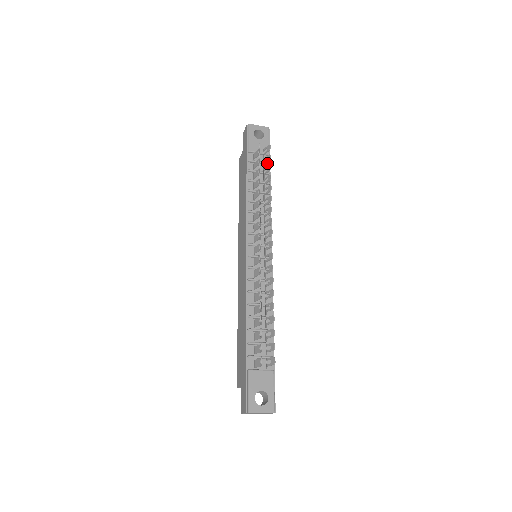
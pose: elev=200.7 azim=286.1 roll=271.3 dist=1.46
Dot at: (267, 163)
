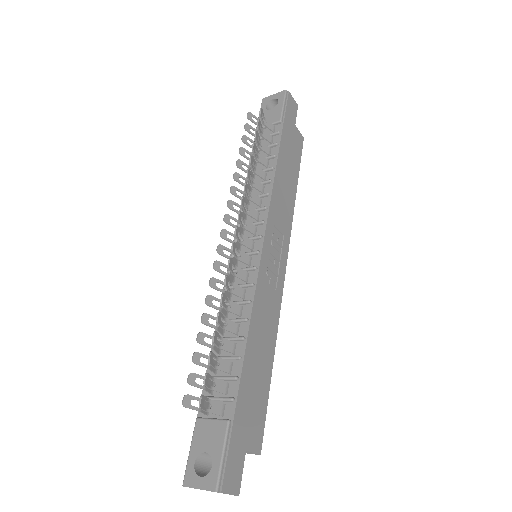
Dot at: (276, 132)
